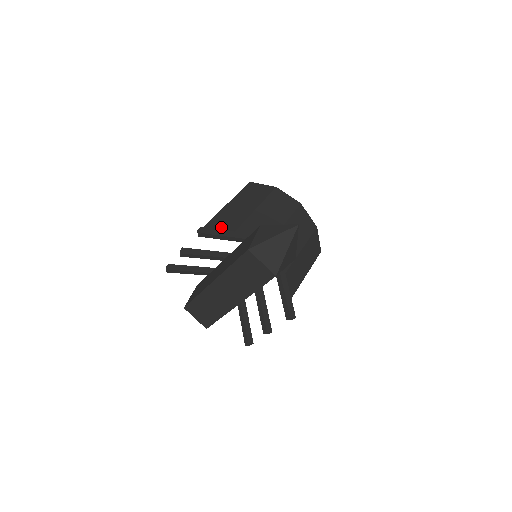
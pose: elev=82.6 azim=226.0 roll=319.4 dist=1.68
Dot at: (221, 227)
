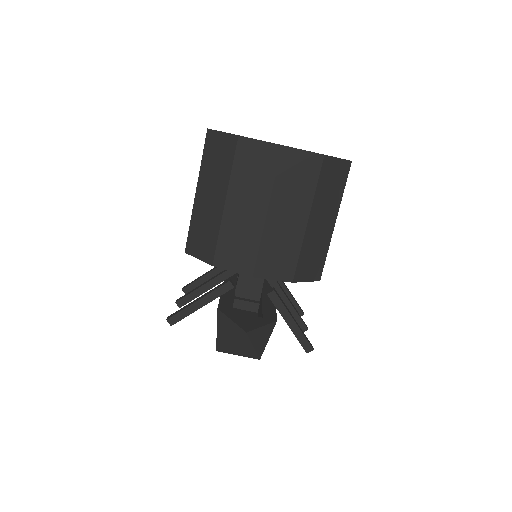
Dot at: (200, 251)
